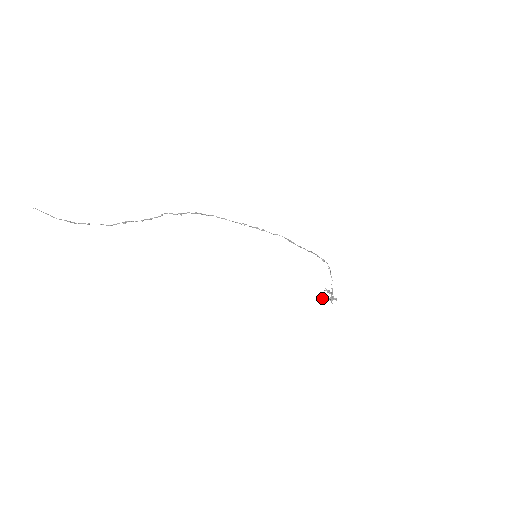
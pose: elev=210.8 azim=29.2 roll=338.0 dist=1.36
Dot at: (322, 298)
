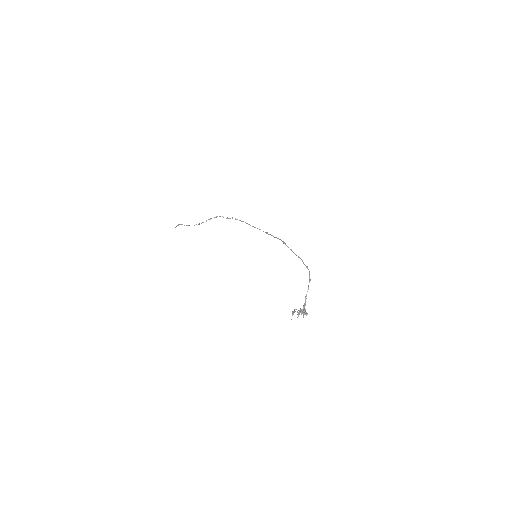
Dot at: (292, 311)
